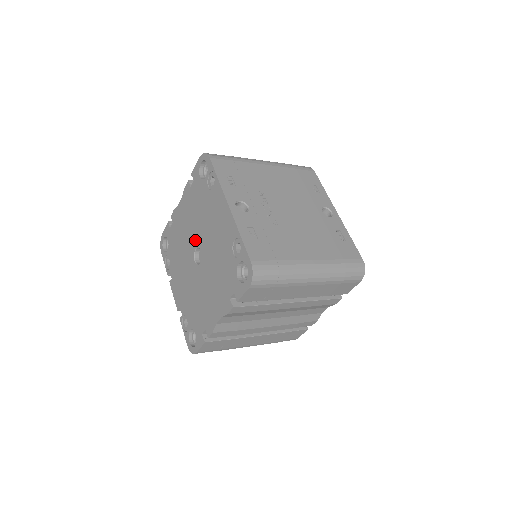
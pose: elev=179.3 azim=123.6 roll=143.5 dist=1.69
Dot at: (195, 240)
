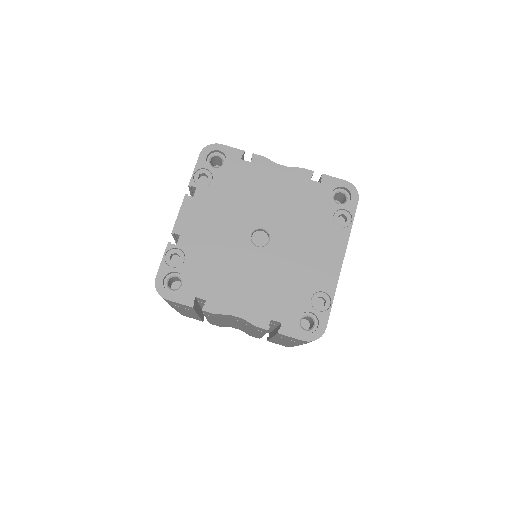
Dot at: (271, 223)
